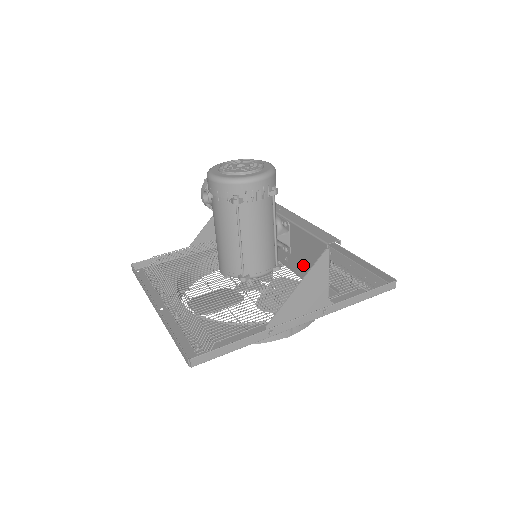
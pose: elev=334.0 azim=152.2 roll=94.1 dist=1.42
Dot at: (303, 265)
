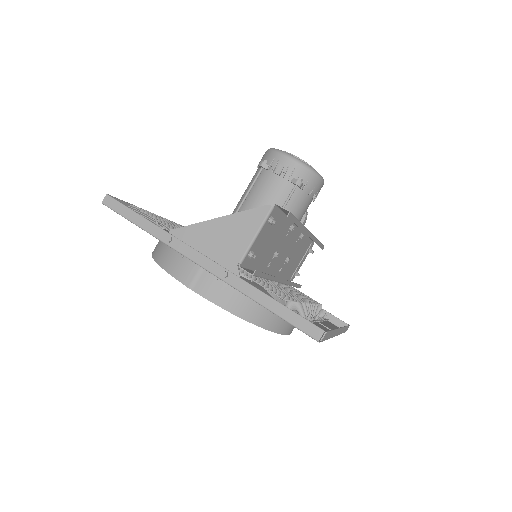
Dot at: (263, 253)
